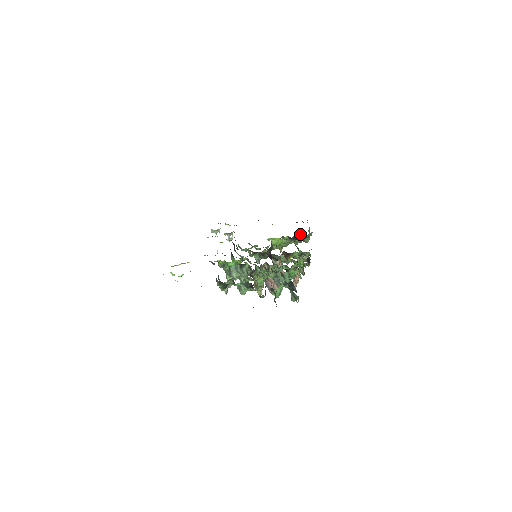
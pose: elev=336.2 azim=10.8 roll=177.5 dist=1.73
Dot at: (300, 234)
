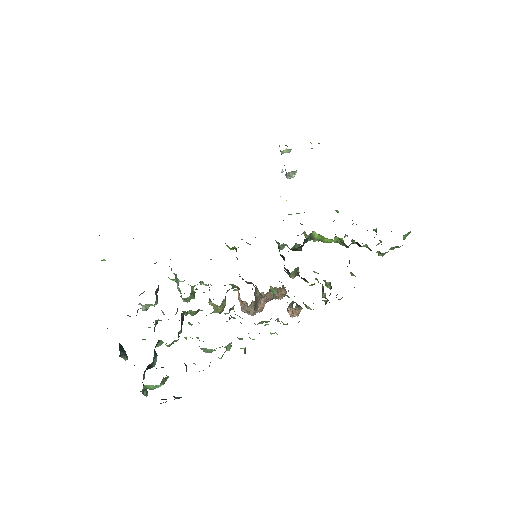
Dot at: occluded
